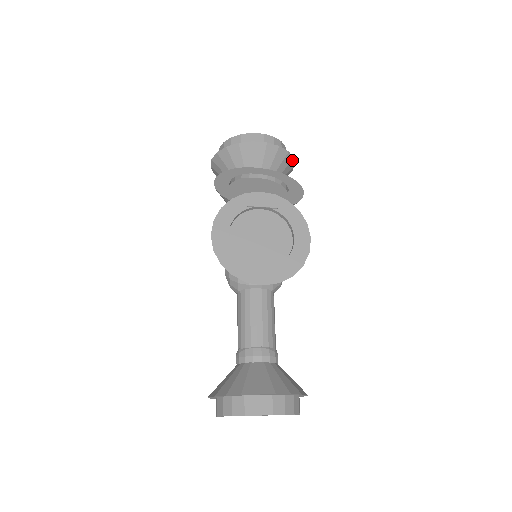
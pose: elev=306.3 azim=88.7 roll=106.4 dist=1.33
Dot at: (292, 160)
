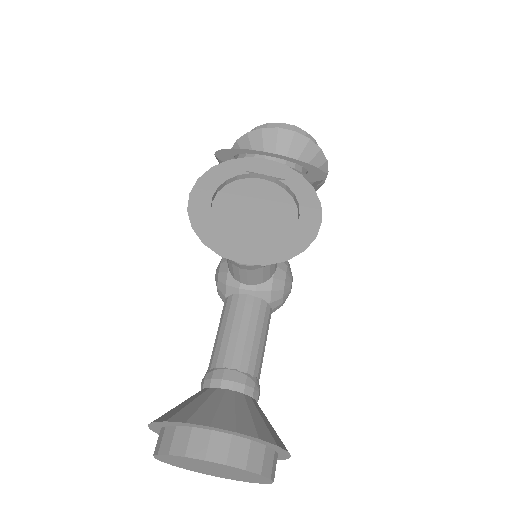
Dot at: (325, 162)
